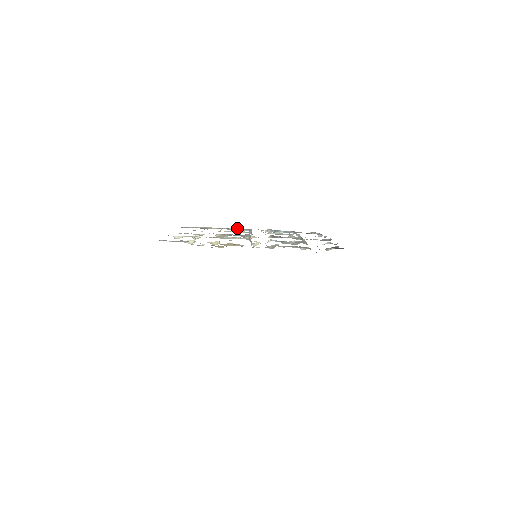
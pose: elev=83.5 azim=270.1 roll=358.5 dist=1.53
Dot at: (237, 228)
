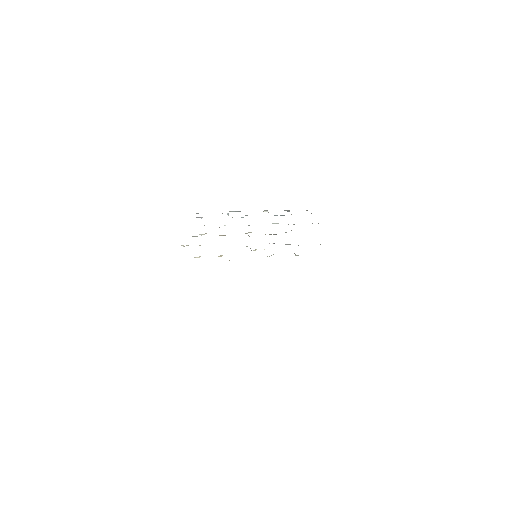
Dot at: (236, 211)
